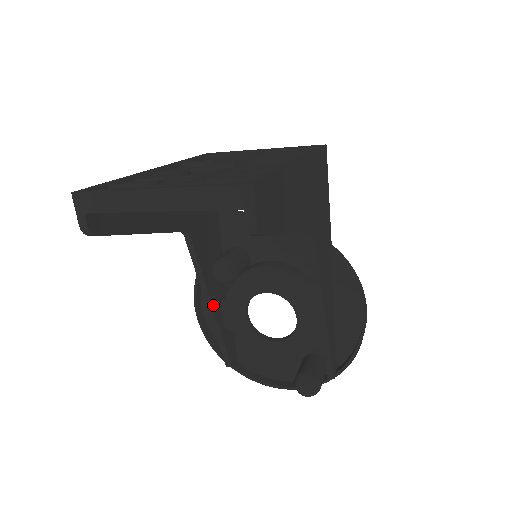
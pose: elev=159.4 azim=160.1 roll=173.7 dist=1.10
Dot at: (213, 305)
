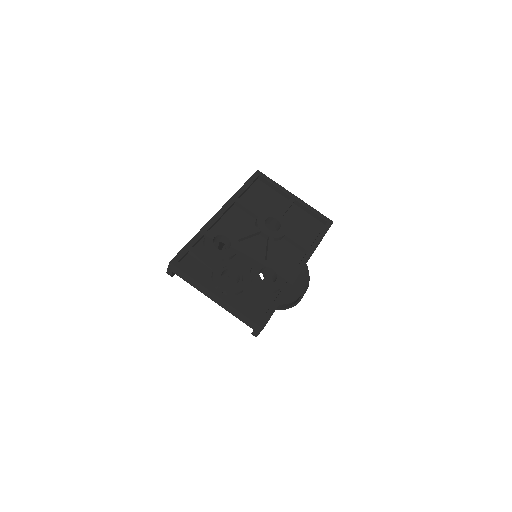
Dot at: occluded
